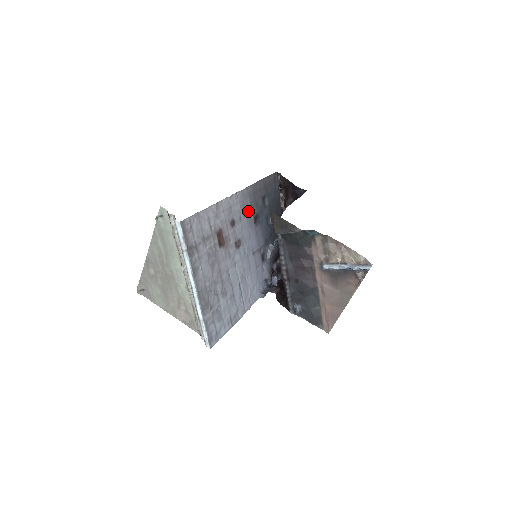
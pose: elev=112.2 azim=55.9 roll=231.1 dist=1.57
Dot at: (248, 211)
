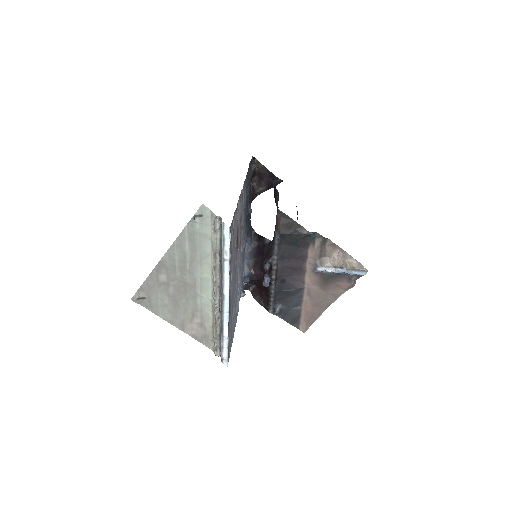
Dot at: (244, 203)
